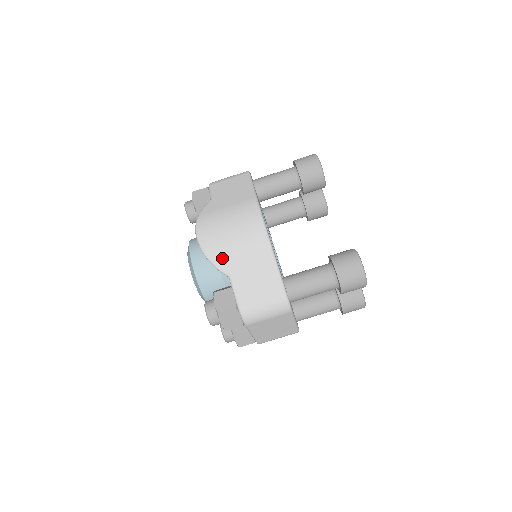
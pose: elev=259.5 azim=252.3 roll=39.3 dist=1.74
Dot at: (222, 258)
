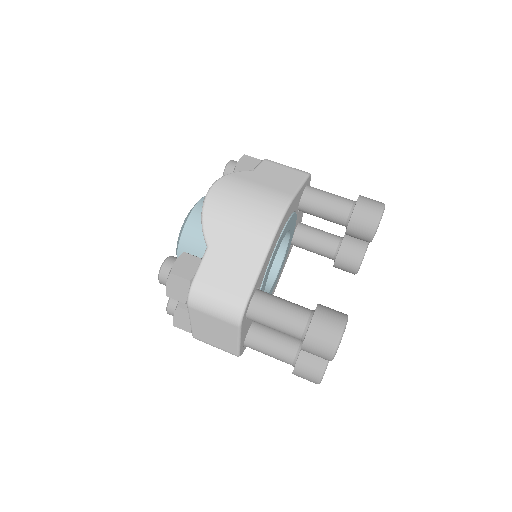
Dot at: (215, 225)
